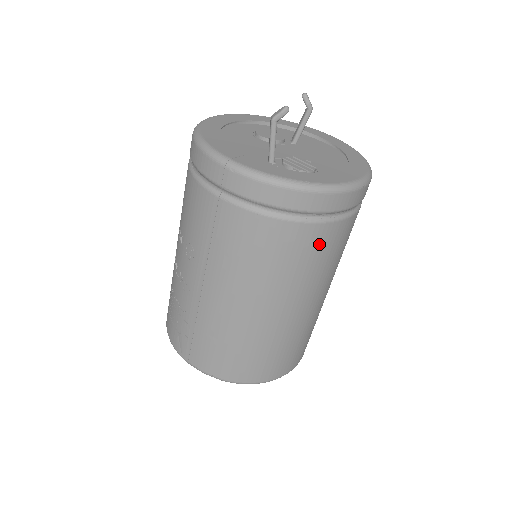
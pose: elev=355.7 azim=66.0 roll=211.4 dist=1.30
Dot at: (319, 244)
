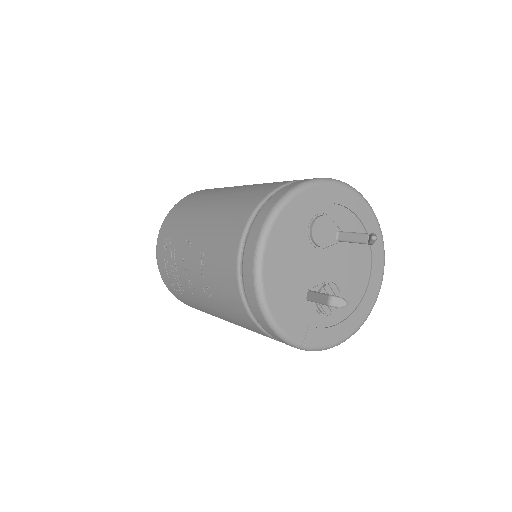
Dot at: occluded
